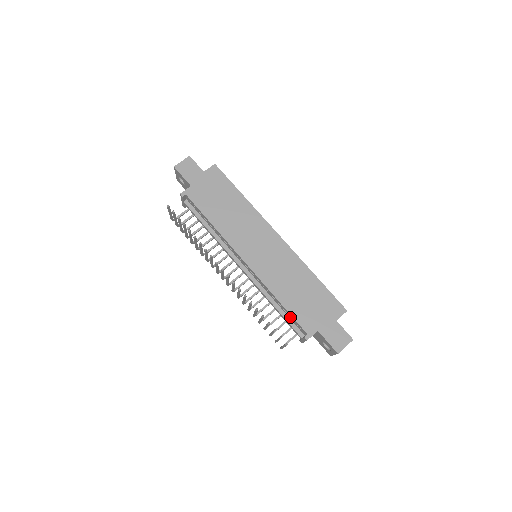
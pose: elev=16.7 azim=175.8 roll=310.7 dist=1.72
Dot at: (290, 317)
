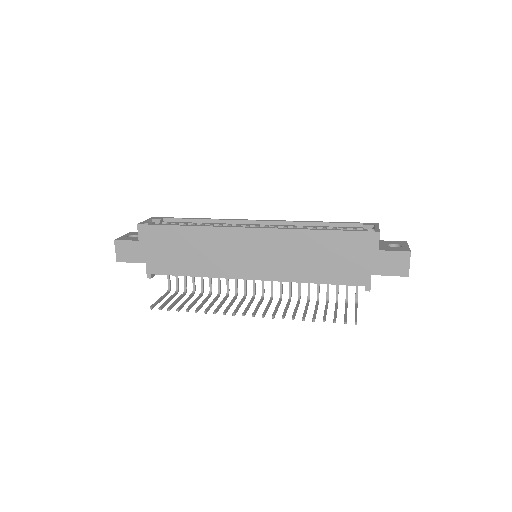
Dot at: occluded
